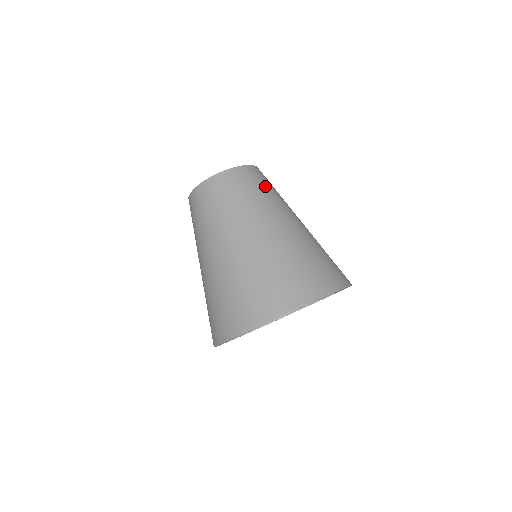
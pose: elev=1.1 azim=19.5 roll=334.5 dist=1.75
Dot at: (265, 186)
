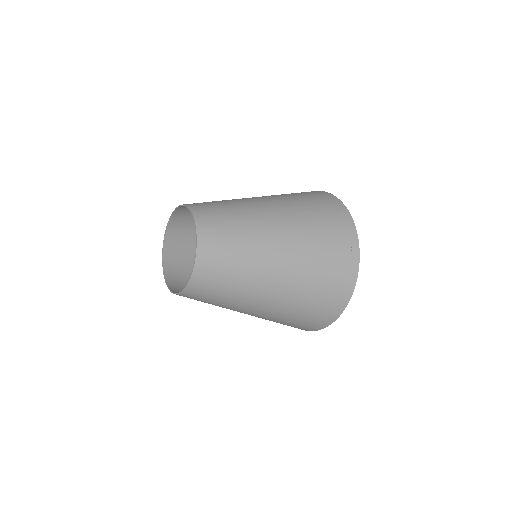
Dot at: (224, 212)
